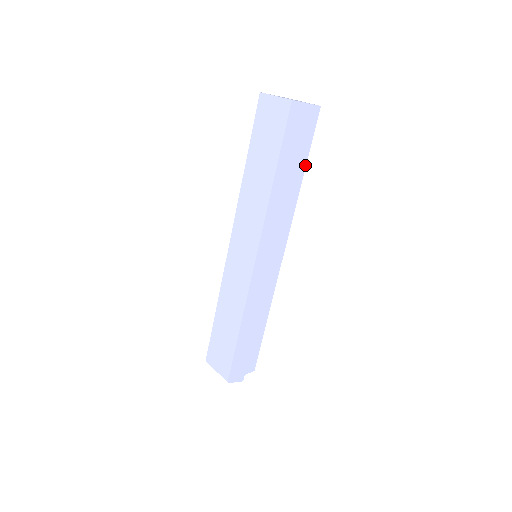
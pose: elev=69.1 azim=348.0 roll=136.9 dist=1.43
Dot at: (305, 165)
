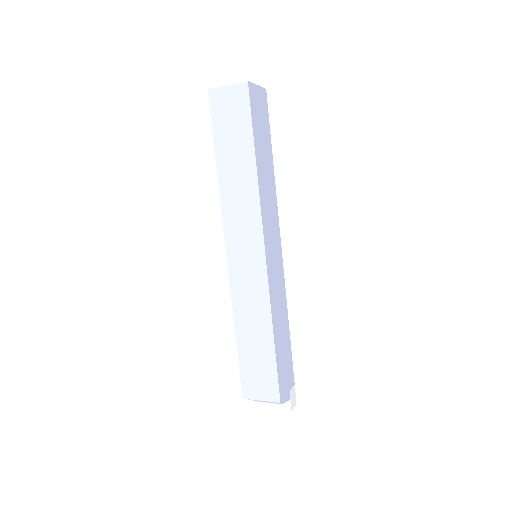
Dot at: (271, 148)
